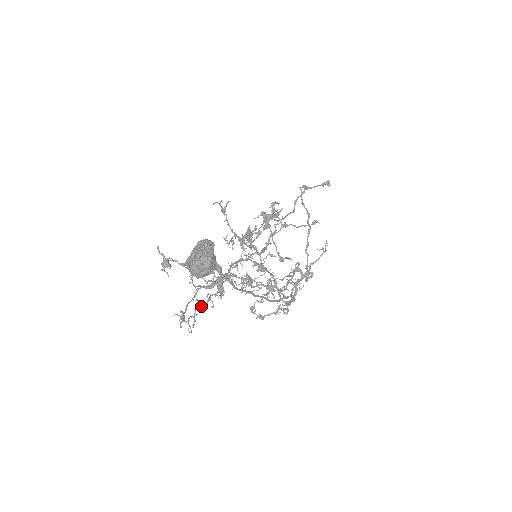
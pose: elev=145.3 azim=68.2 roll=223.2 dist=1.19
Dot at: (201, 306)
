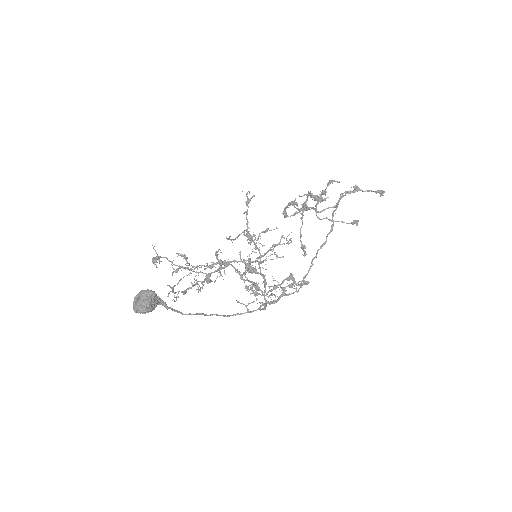
Dot at: (183, 291)
